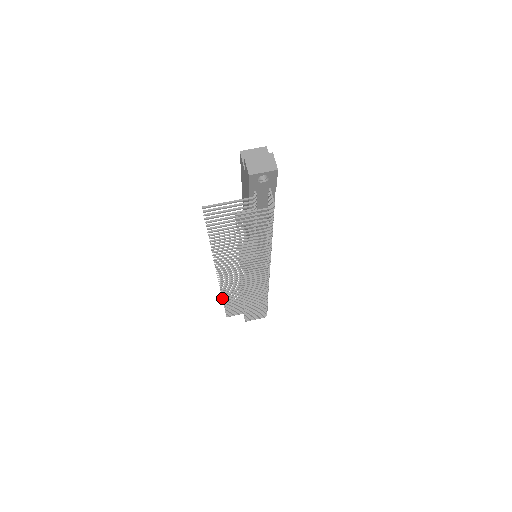
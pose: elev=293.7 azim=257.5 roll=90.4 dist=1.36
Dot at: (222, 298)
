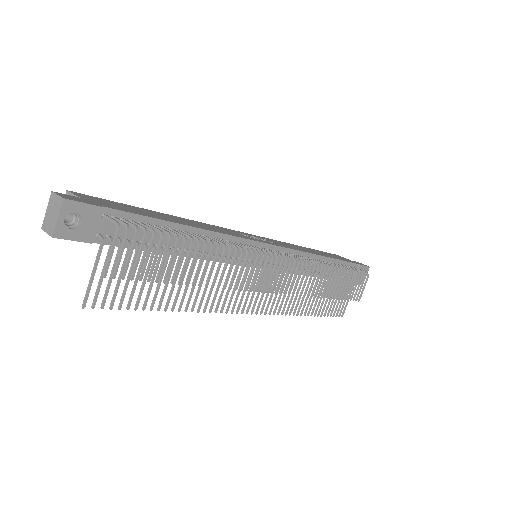
Dot at: occluded
